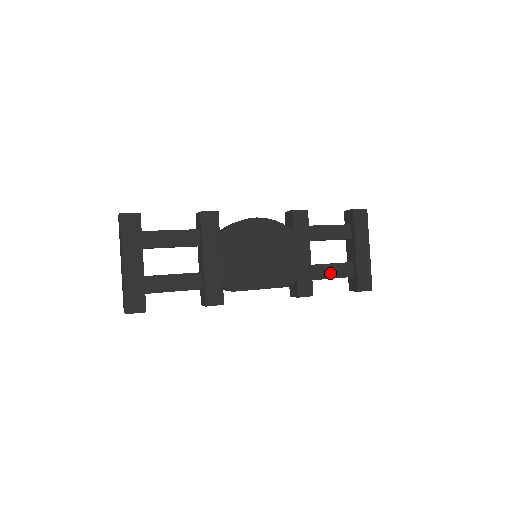
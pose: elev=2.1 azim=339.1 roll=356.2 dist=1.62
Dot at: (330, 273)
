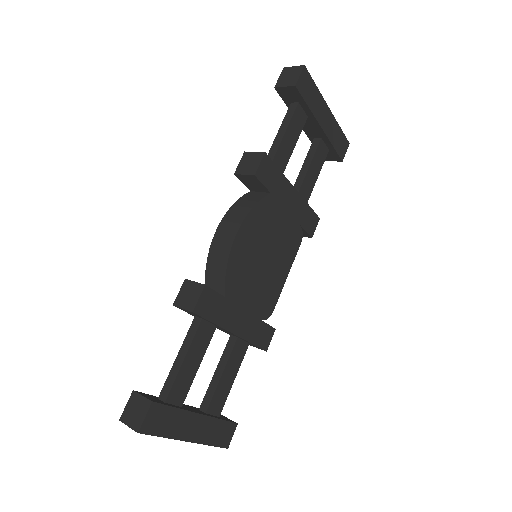
Dot at: (313, 177)
